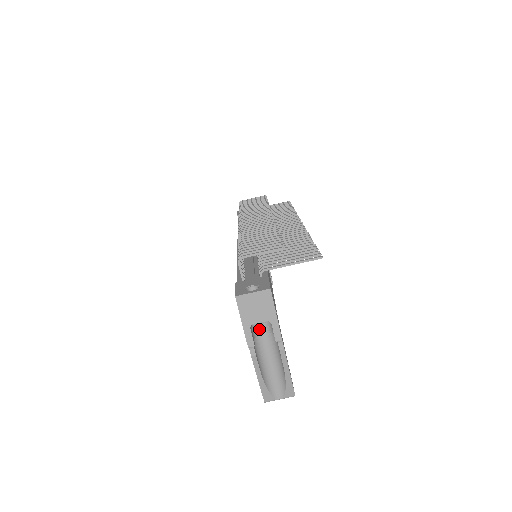
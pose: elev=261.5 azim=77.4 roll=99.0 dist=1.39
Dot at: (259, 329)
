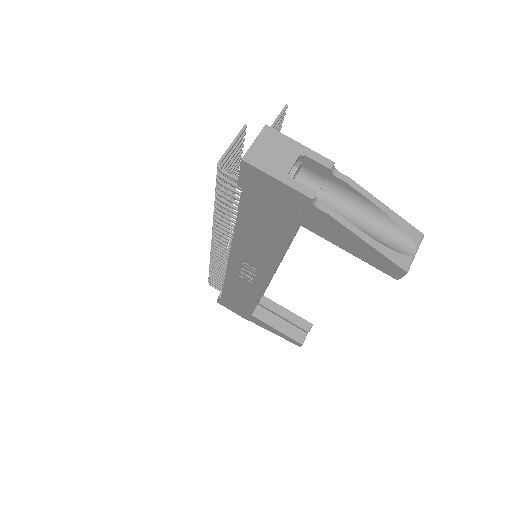
Dot at: occluded
